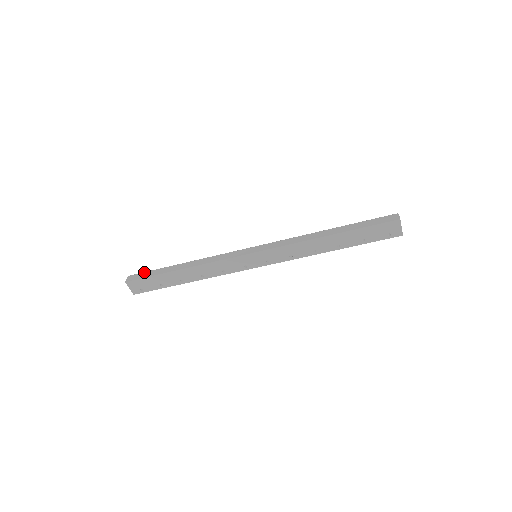
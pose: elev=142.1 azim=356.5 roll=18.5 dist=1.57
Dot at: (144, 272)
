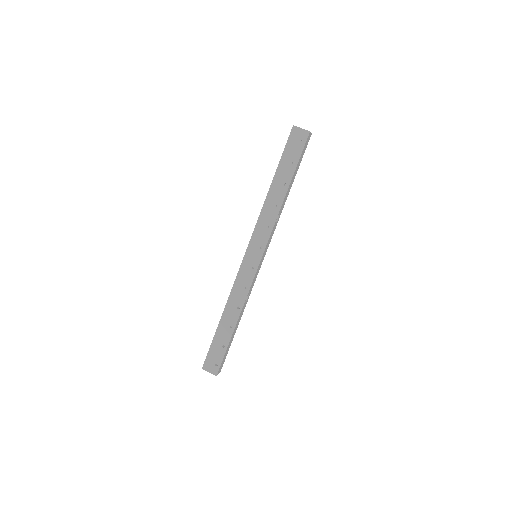
Dot at: occluded
